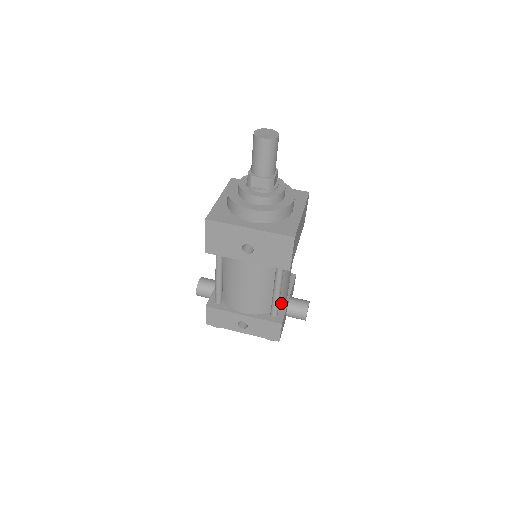
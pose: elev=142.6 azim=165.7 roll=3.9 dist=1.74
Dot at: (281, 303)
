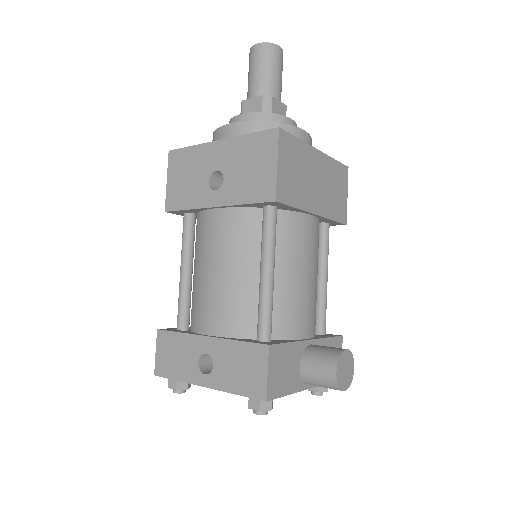
Dot at: (286, 332)
